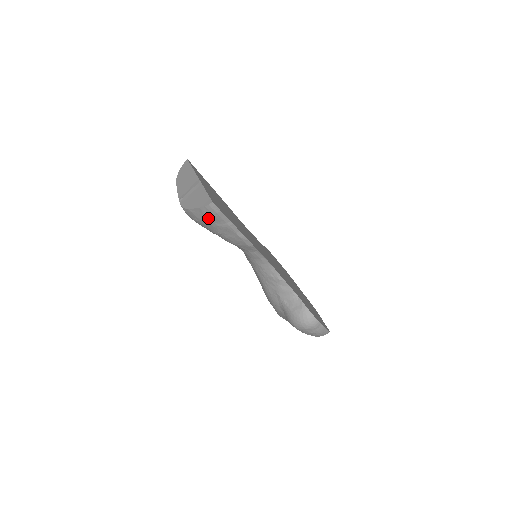
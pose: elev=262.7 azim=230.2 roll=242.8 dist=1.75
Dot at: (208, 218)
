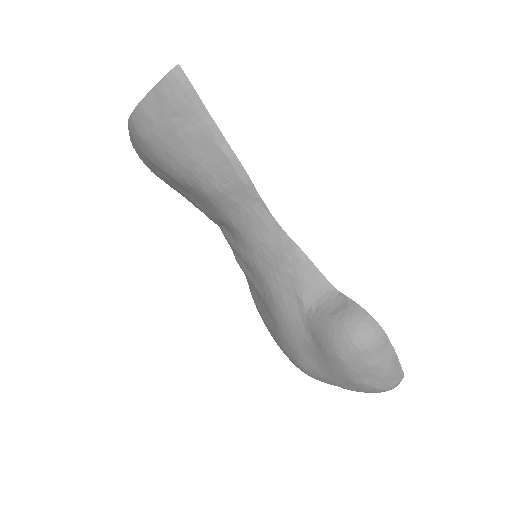
Dot at: (171, 112)
